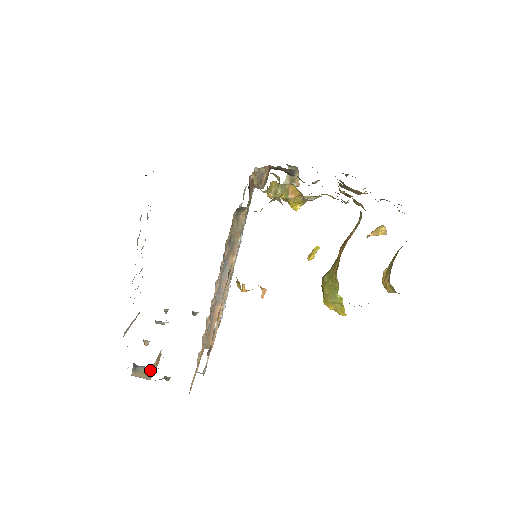
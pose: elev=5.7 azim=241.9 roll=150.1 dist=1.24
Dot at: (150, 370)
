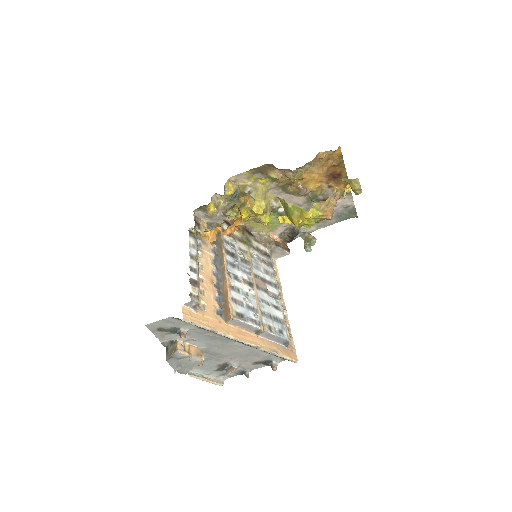
Dot at: (176, 344)
